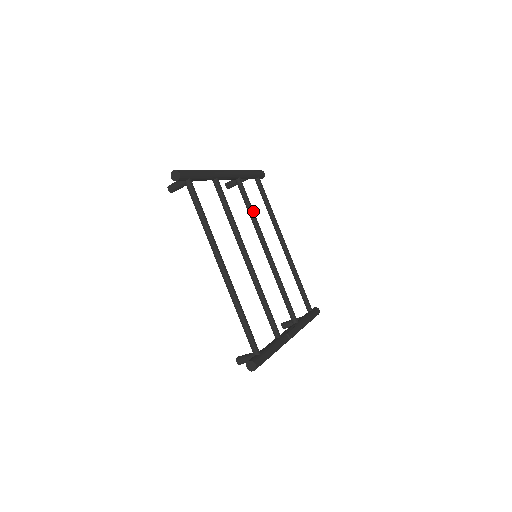
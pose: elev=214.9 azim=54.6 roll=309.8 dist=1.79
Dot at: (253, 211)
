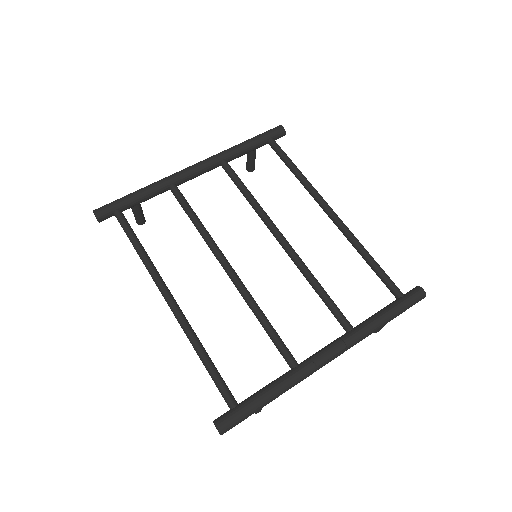
Dot at: (249, 195)
